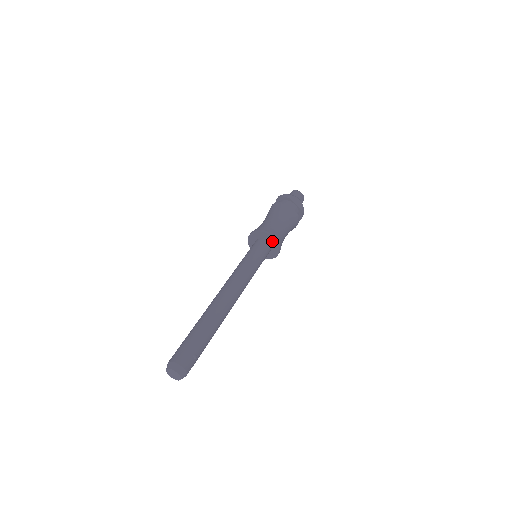
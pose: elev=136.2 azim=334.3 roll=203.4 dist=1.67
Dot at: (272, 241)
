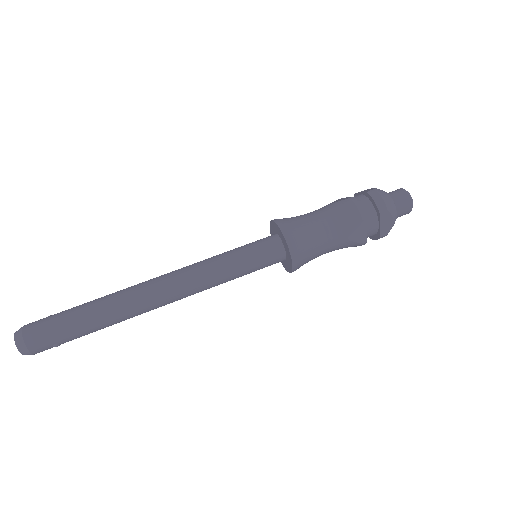
Dot at: (289, 260)
